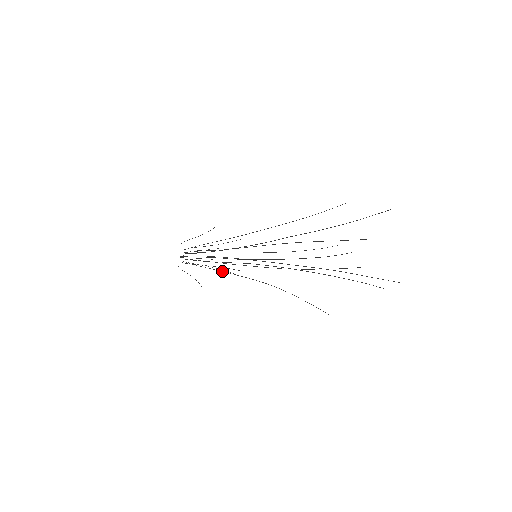
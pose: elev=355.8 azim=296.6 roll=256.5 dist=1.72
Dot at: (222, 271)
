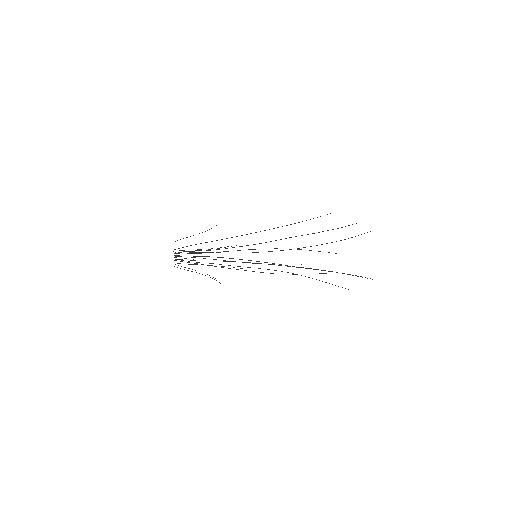
Dot at: (230, 265)
